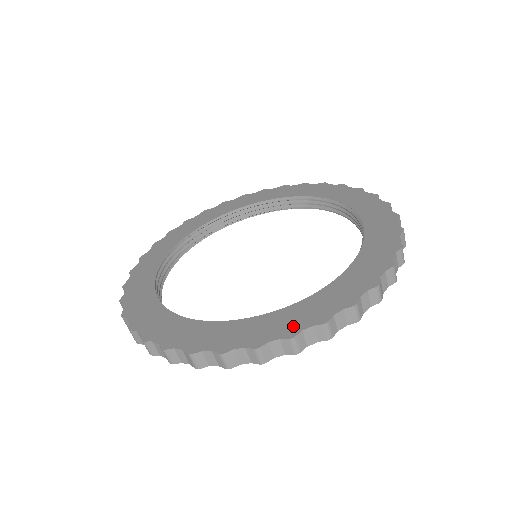
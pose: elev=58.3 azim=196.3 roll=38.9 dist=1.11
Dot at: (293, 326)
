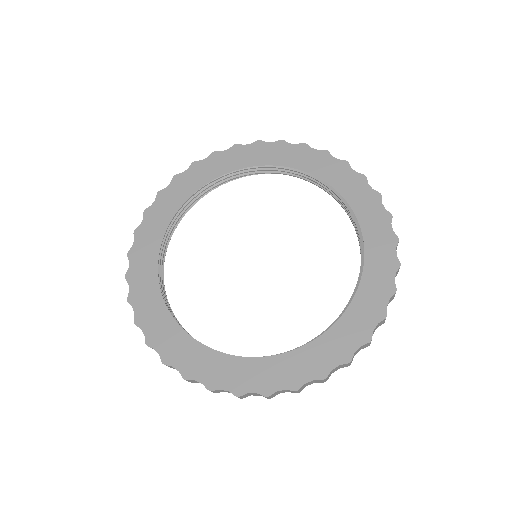
Dot at: (217, 379)
